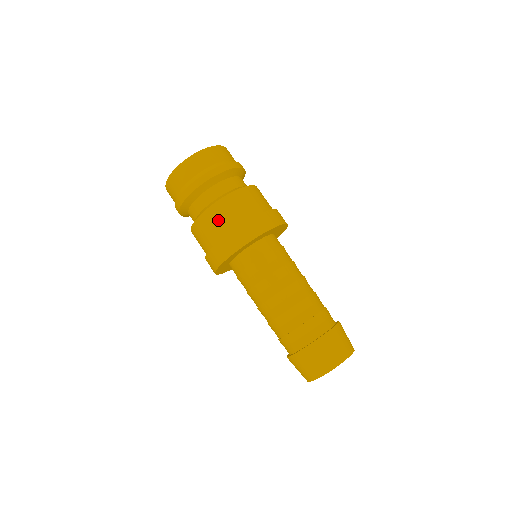
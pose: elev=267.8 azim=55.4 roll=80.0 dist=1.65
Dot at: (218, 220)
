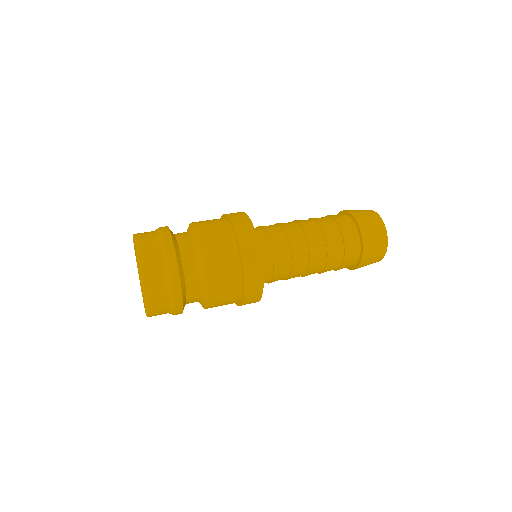
Dot at: occluded
